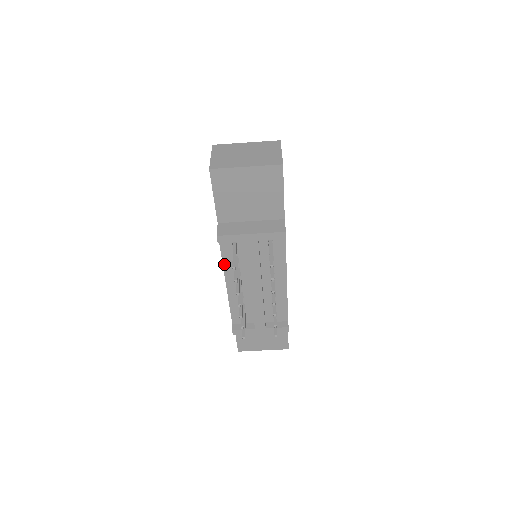
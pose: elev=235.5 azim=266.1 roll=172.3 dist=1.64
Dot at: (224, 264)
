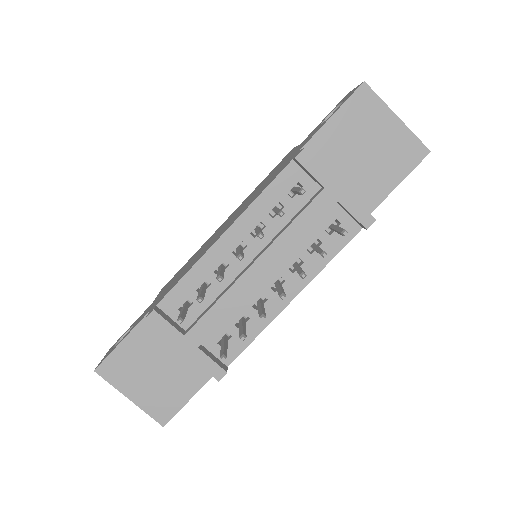
Dot at: (256, 202)
